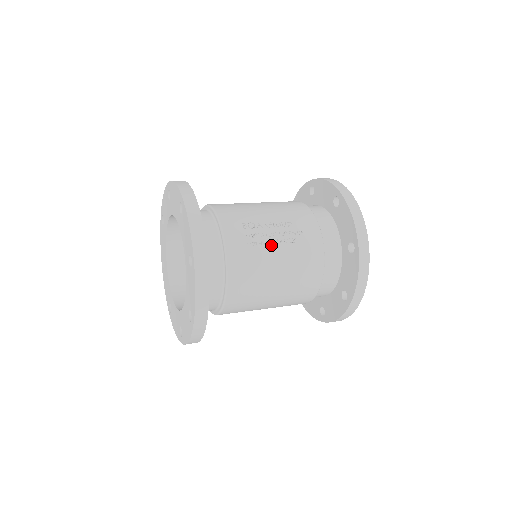
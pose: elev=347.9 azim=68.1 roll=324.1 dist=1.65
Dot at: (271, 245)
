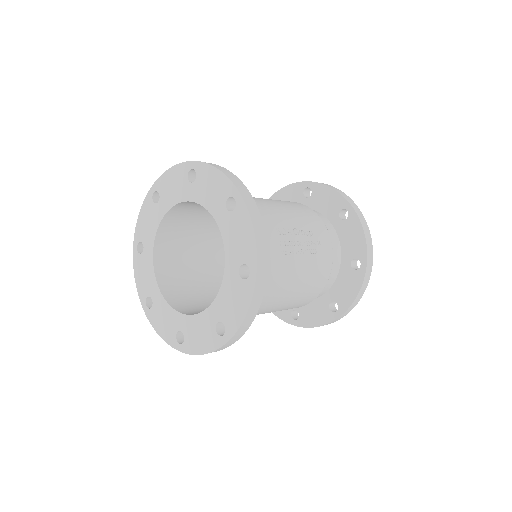
Dot at: (298, 255)
